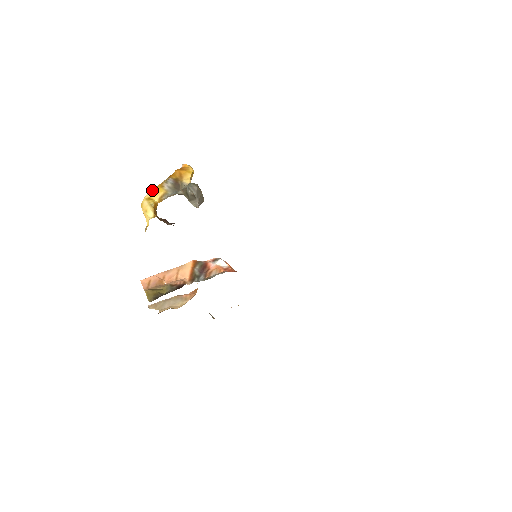
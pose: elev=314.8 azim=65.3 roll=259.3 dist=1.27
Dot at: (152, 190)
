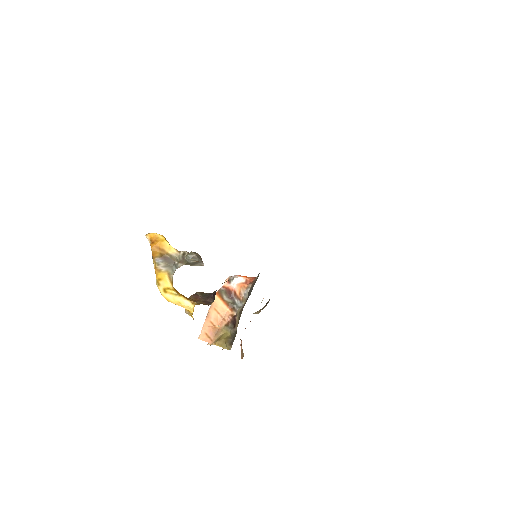
Dot at: (157, 280)
